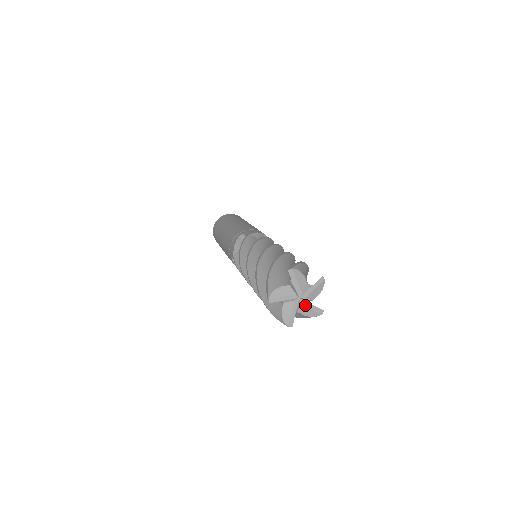
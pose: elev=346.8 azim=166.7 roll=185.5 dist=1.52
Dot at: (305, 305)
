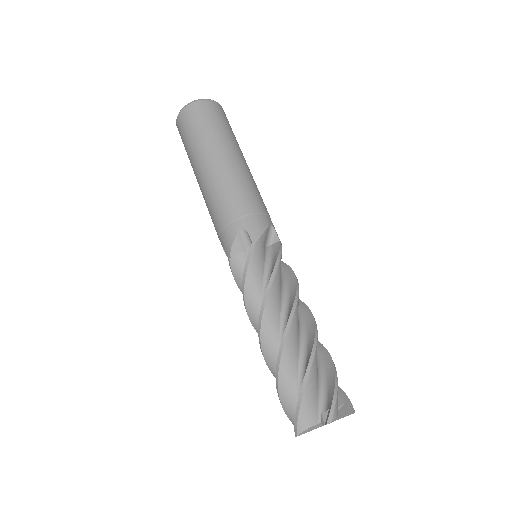
Dot at: occluded
